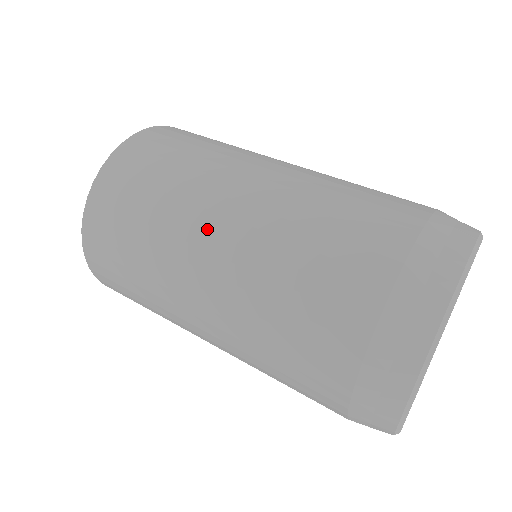
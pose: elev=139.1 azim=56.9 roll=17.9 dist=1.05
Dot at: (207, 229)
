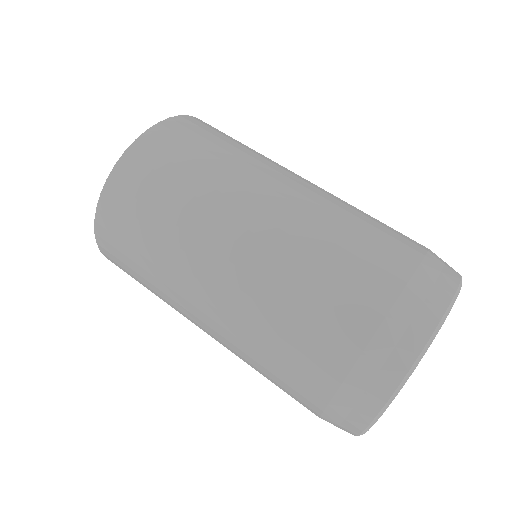
Dot at: (223, 235)
